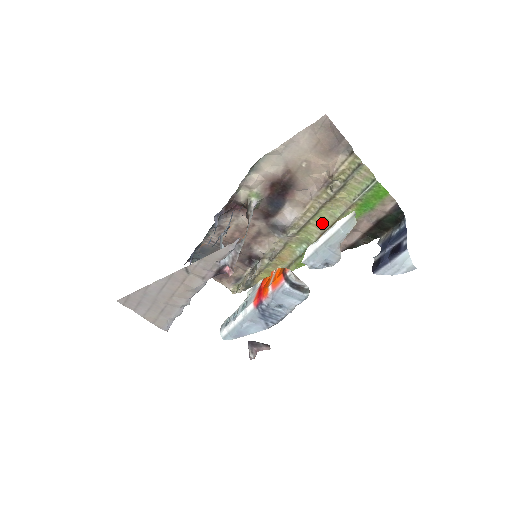
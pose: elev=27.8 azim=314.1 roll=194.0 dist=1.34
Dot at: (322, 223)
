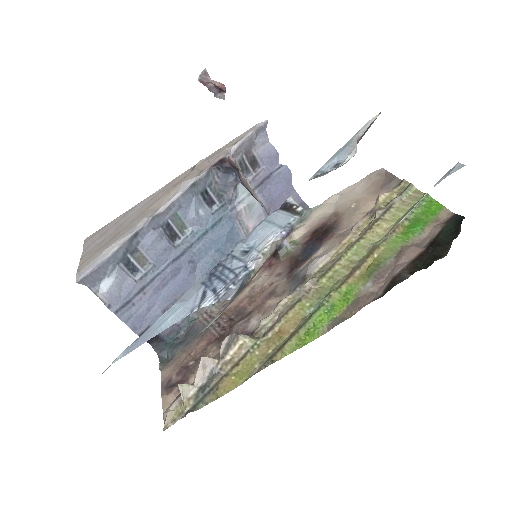
Dot at: (356, 262)
